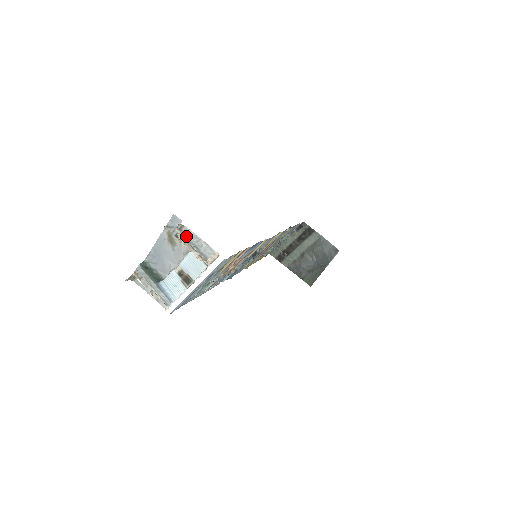
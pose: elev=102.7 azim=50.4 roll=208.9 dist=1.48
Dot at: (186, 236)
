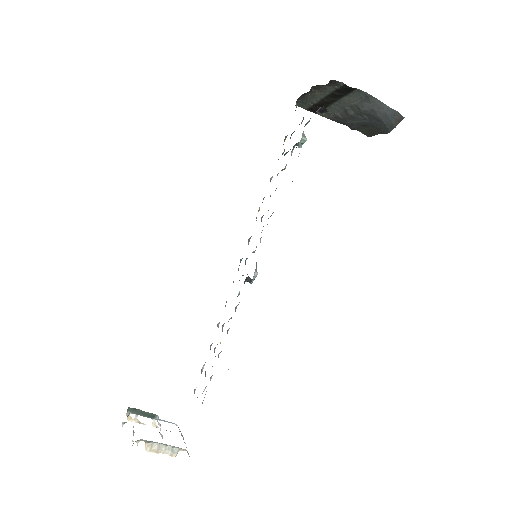
Dot at: (147, 441)
